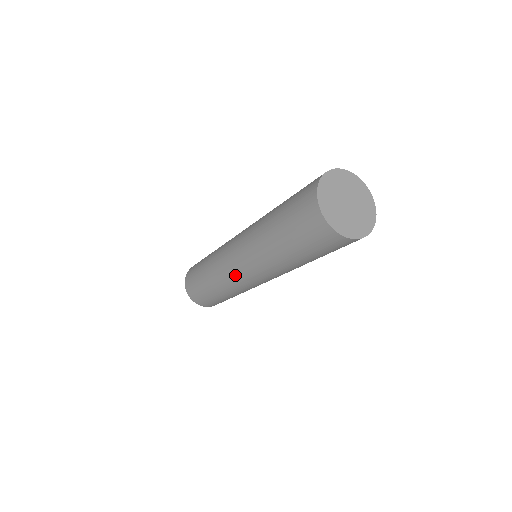
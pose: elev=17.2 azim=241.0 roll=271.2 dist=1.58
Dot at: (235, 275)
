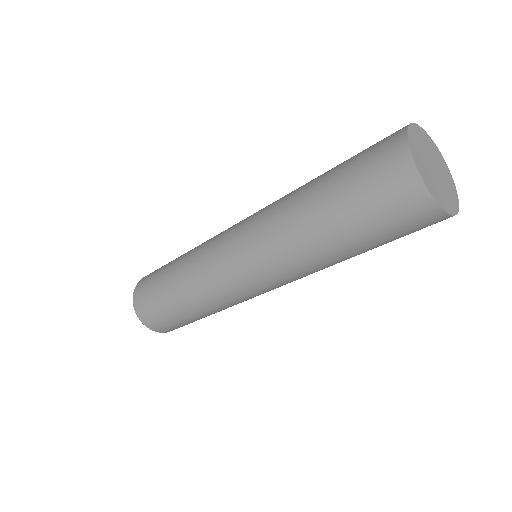
Dot at: (232, 280)
